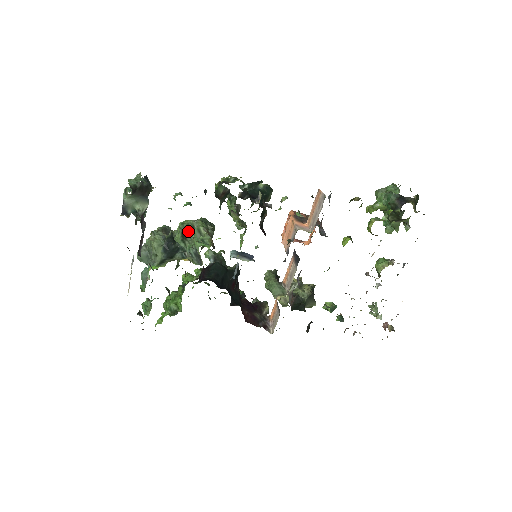
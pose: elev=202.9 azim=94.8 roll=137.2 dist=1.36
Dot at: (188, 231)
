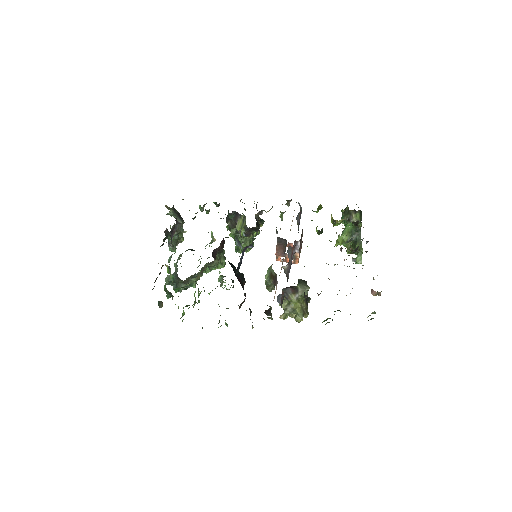
Dot at: occluded
